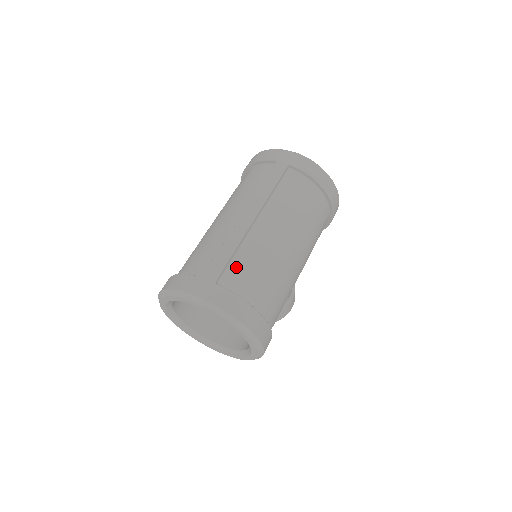
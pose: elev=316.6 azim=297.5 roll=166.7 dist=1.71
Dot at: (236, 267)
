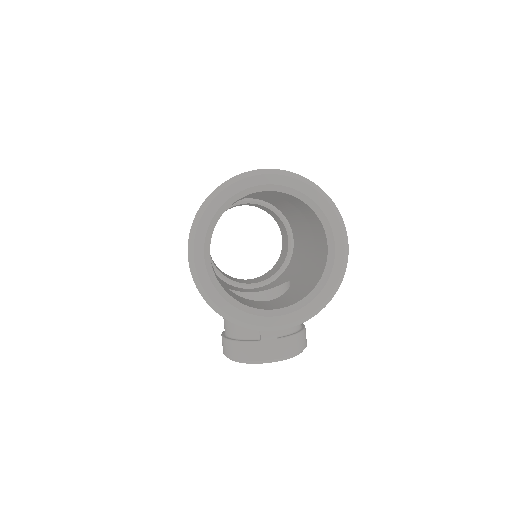
Dot at: occluded
